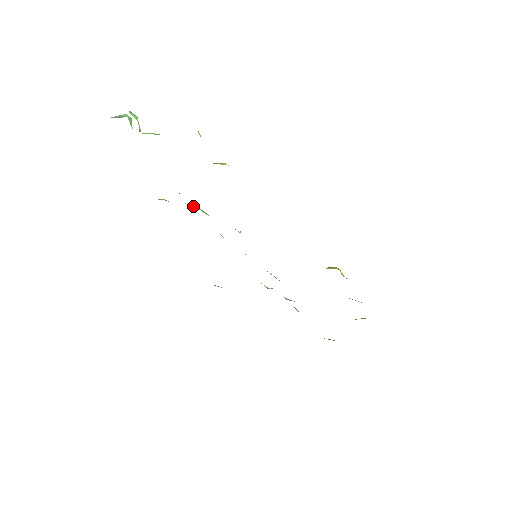
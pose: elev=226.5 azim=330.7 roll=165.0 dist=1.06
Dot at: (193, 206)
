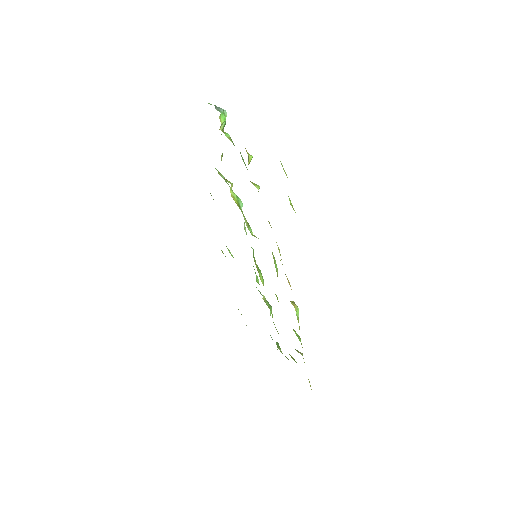
Dot at: (233, 195)
